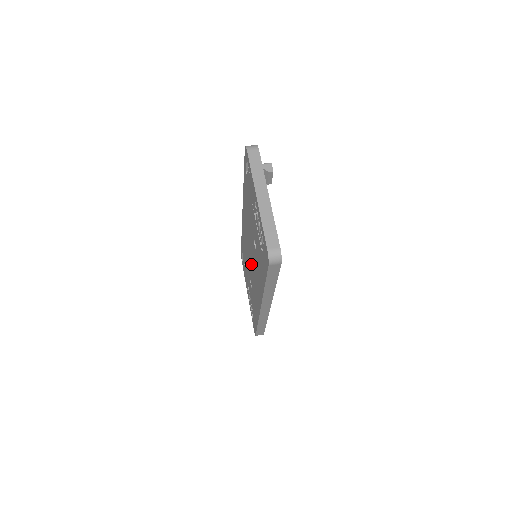
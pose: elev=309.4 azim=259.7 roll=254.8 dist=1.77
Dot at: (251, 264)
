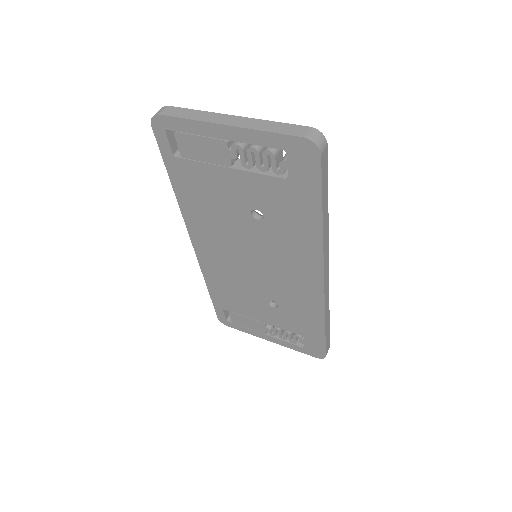
Dot at: (260, 270)
